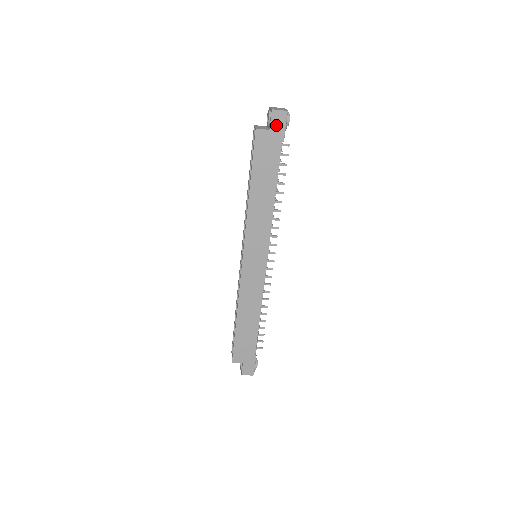
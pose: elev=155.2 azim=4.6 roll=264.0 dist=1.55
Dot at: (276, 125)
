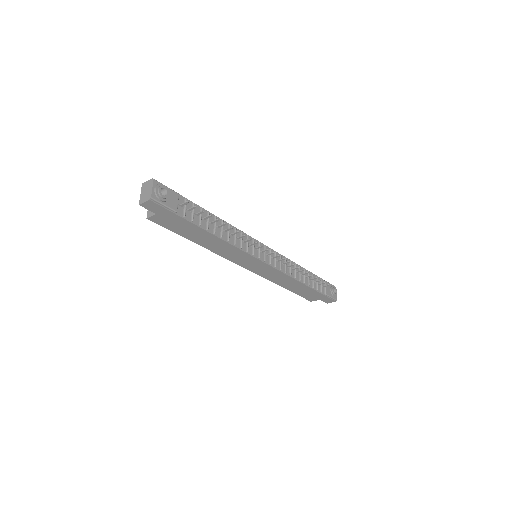
Dot at: (156, 209)
